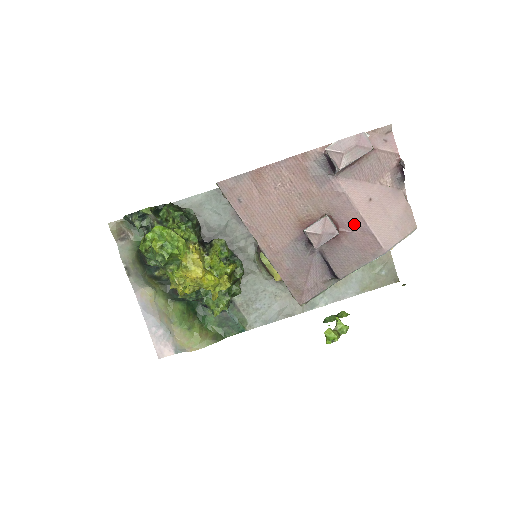
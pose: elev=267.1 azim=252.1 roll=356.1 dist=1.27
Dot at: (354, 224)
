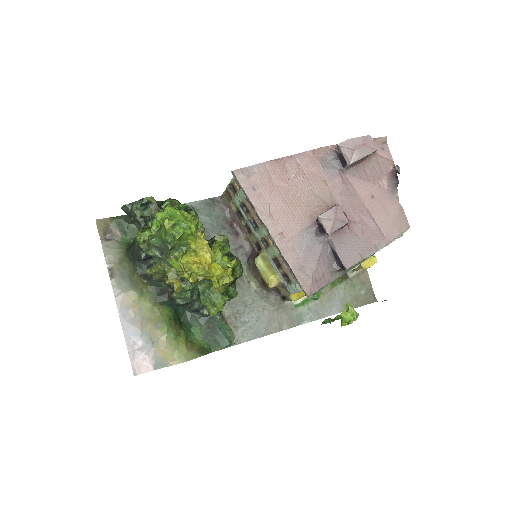
Dot at: (361, 216)
